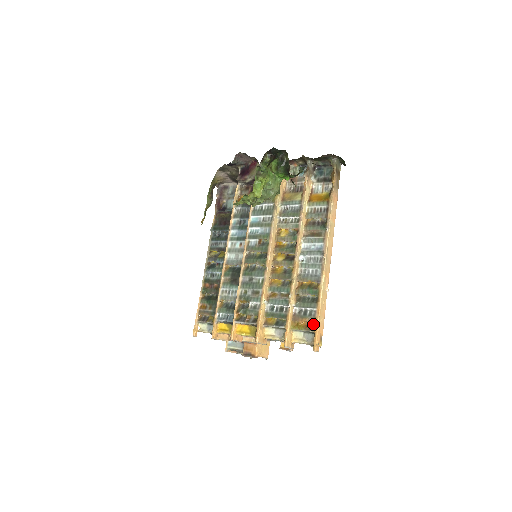
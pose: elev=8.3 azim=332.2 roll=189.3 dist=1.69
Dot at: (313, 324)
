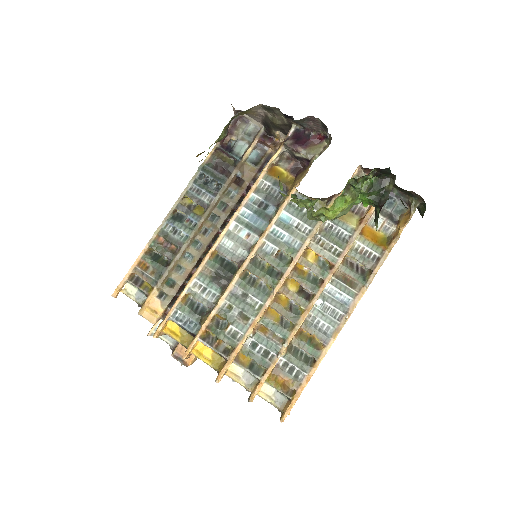
Dot at: (293, 387)
